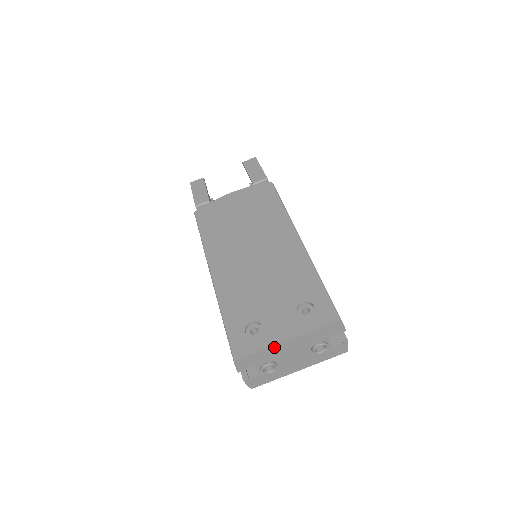
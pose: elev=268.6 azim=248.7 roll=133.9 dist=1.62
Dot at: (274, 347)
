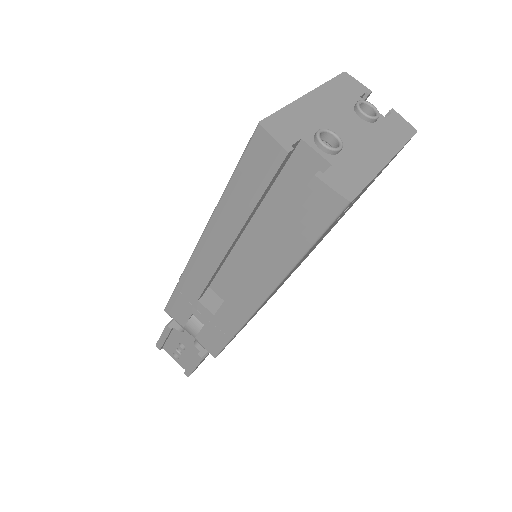
Dot at: (300, 104)
